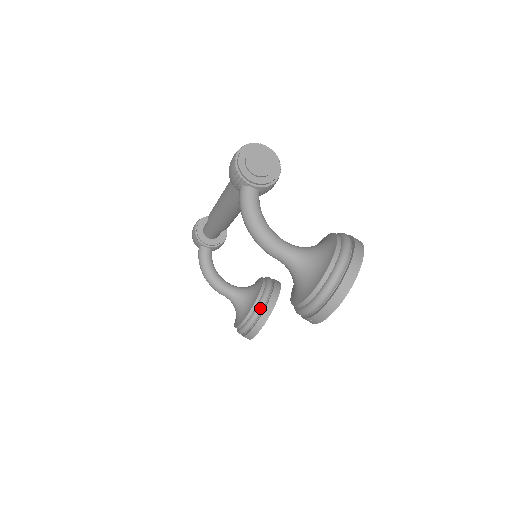
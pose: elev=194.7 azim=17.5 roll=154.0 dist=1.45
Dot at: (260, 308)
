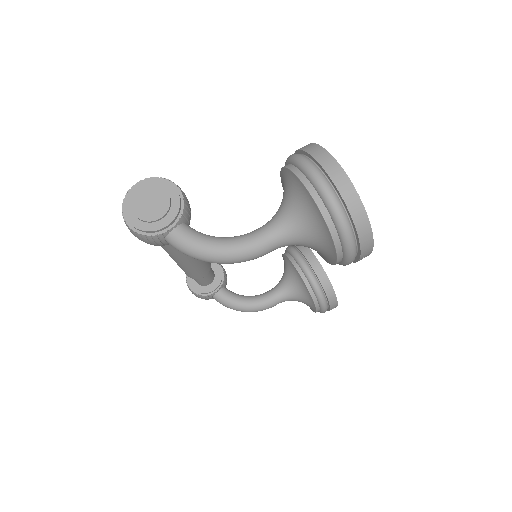
Dot at: (312, 280)
